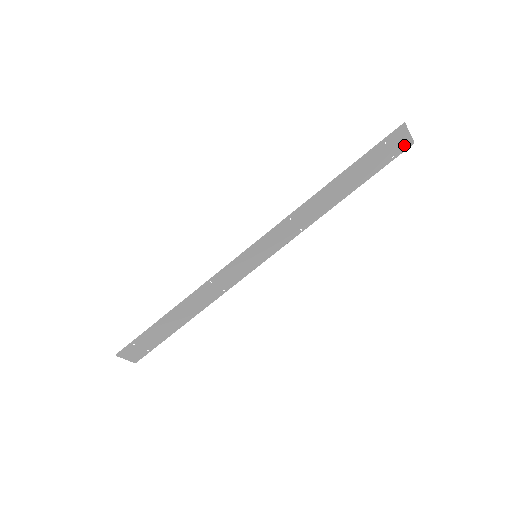
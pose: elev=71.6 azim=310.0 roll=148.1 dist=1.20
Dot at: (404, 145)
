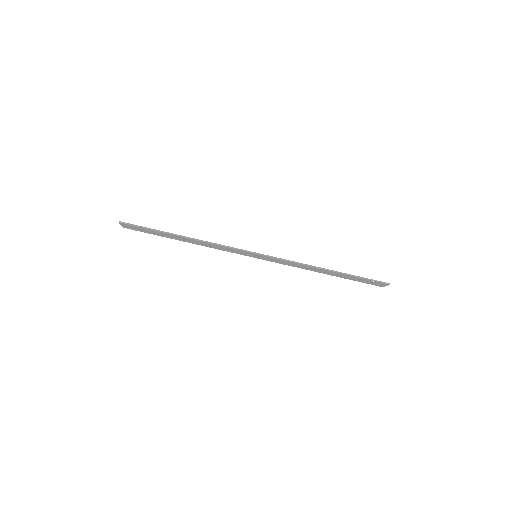
Dot at: (378, 285)
